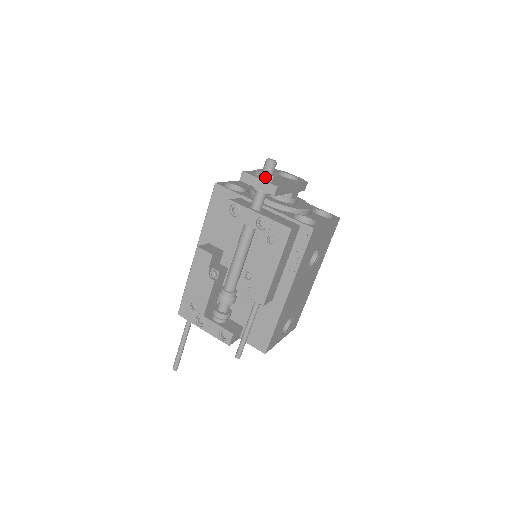
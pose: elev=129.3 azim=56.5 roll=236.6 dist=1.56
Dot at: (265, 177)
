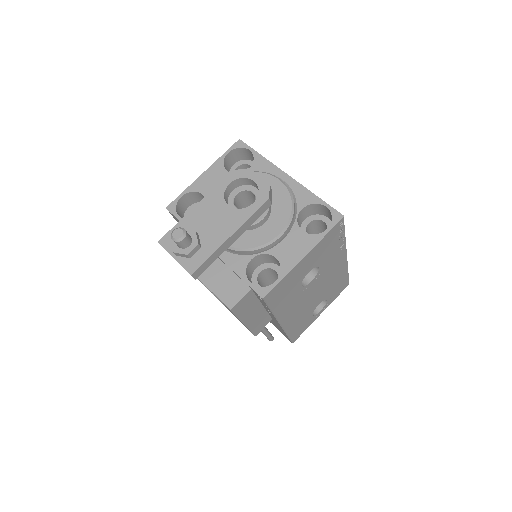
Dot at: (179, 255)
